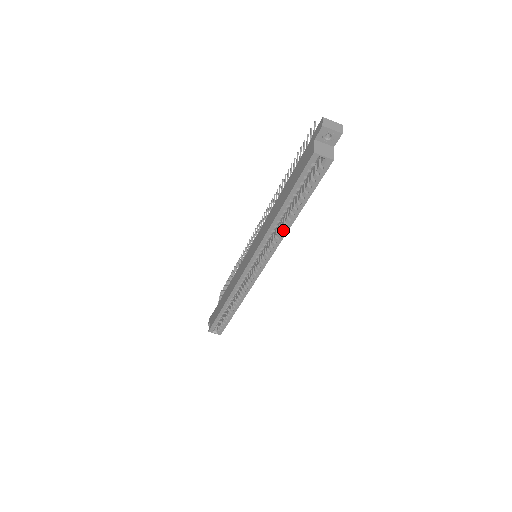
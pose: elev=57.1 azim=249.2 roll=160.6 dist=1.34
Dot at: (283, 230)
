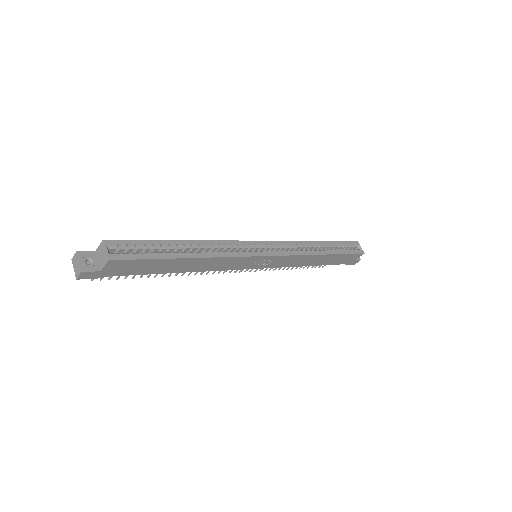
Dot at: (313, 251)
